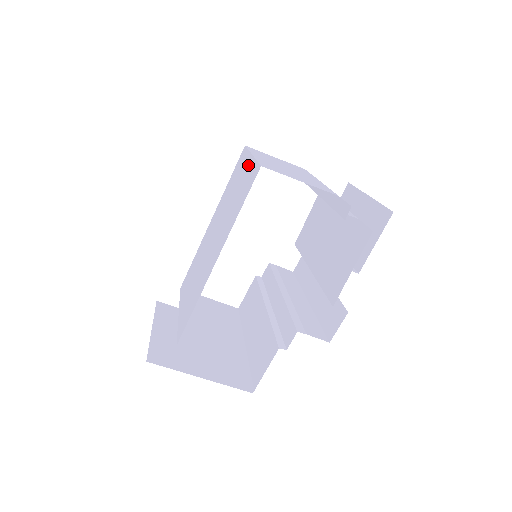
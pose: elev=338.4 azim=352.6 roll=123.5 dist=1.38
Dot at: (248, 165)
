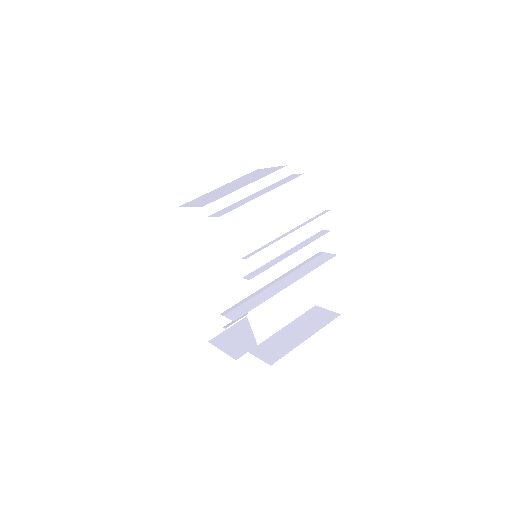
Dot at: occluded
